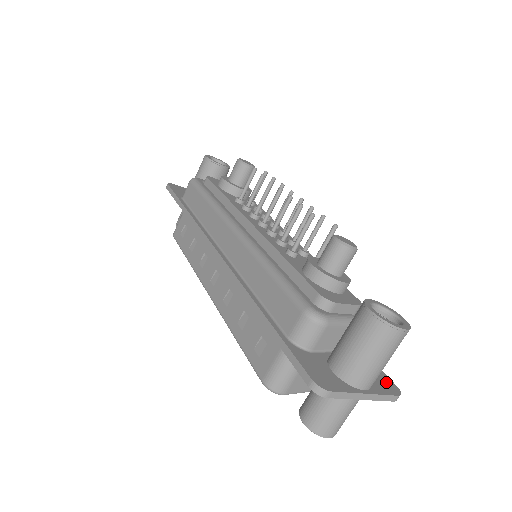
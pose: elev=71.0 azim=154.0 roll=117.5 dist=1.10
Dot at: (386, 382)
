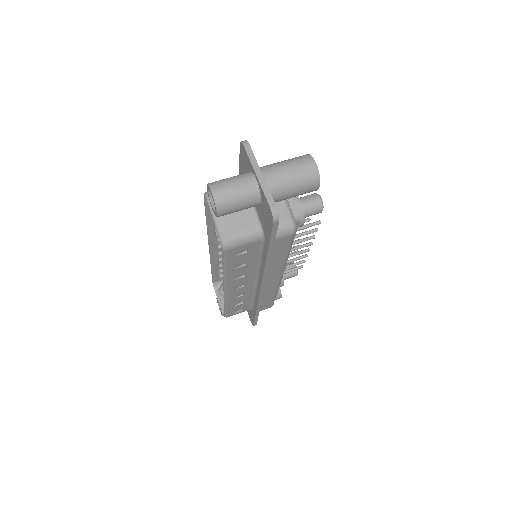
Dot at: occluded
